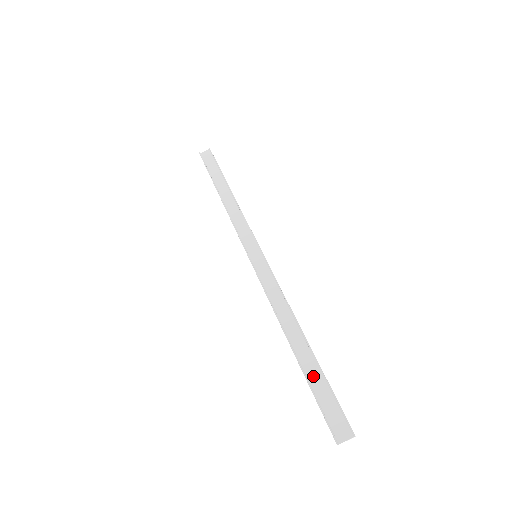
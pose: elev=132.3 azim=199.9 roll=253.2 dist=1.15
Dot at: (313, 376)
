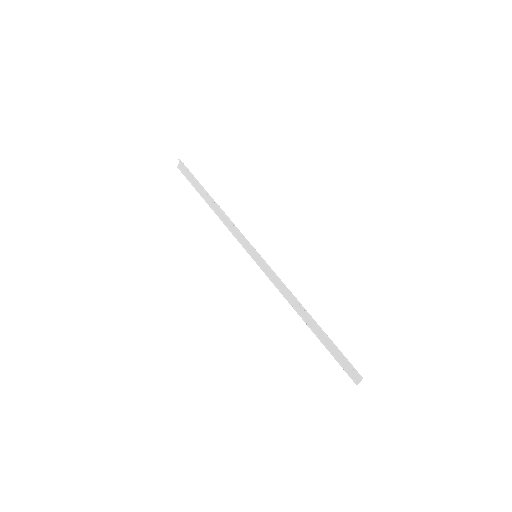
Dot at: (327, 342)
